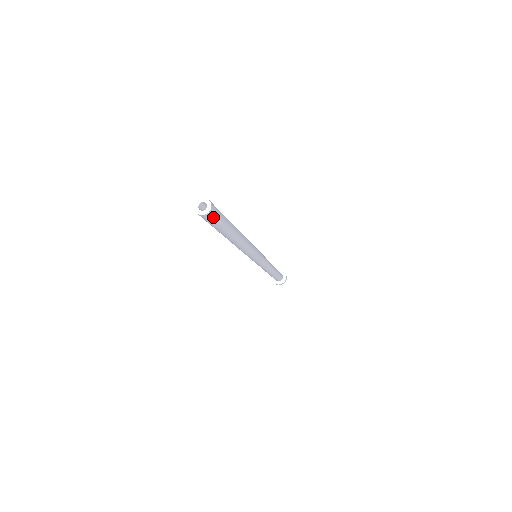
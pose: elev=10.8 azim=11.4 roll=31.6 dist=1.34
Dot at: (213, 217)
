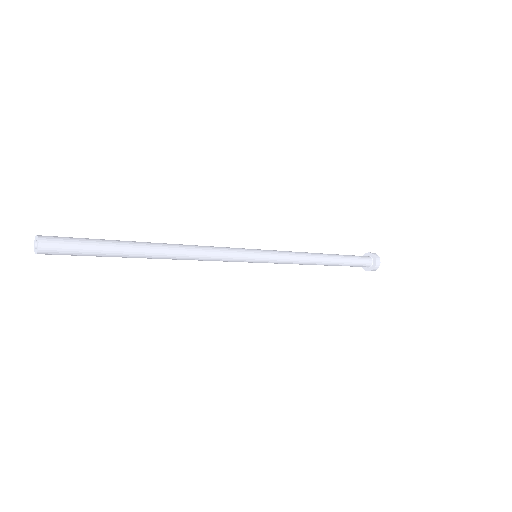
Dot at: (58, 250)
